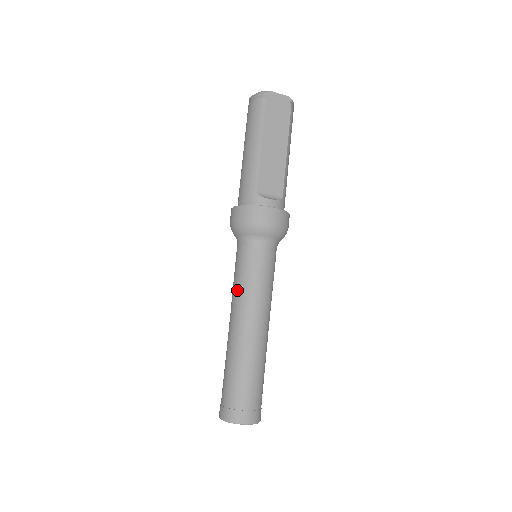
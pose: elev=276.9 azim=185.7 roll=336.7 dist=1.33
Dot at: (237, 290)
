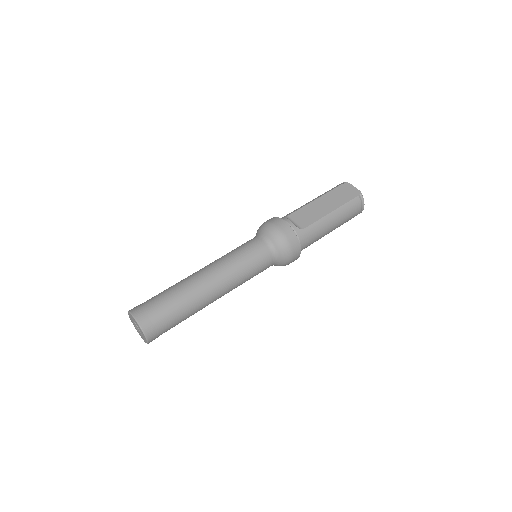
Dot at: occluded
